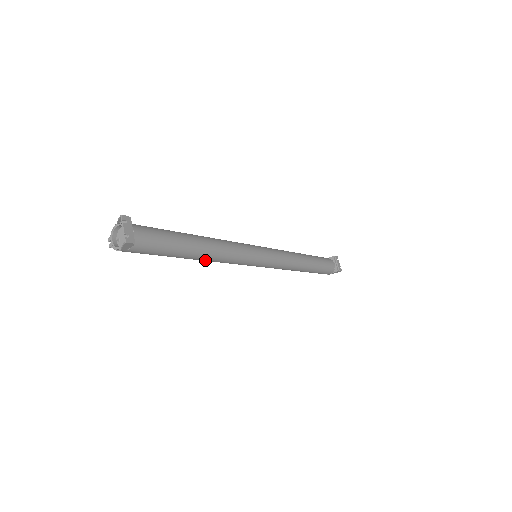
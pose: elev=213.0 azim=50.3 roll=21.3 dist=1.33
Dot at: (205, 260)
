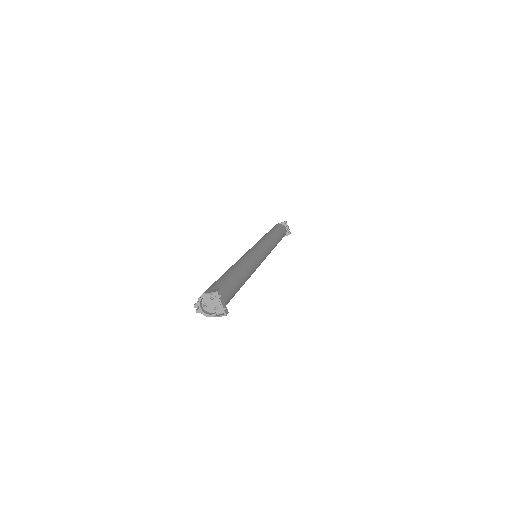
Dot at: occluded
